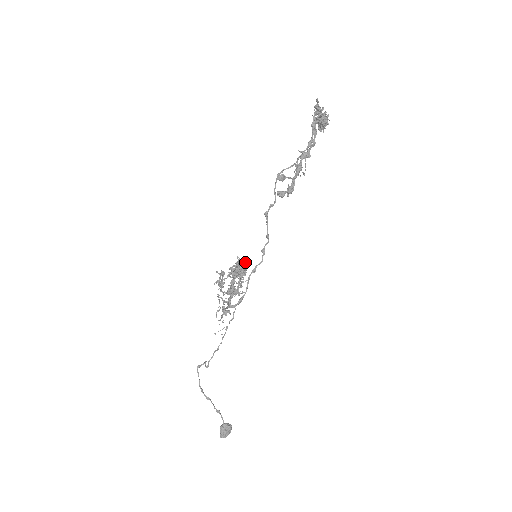
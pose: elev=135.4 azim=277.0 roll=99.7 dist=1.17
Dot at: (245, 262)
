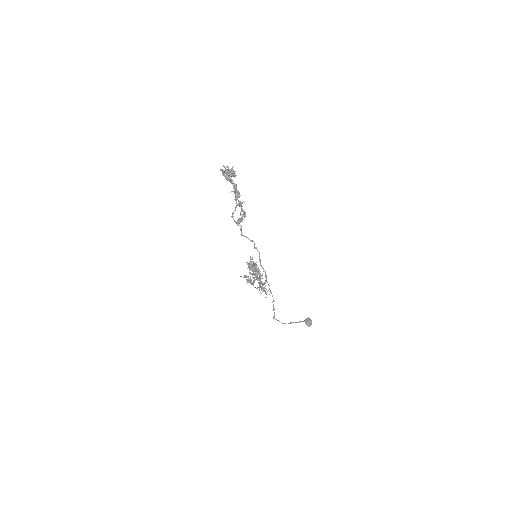
Dot at: (250, 259)
